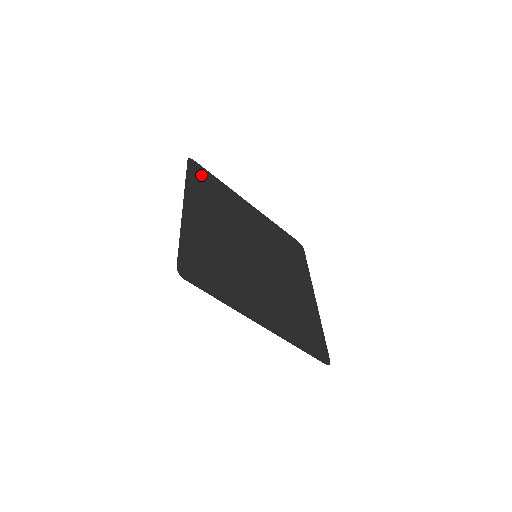
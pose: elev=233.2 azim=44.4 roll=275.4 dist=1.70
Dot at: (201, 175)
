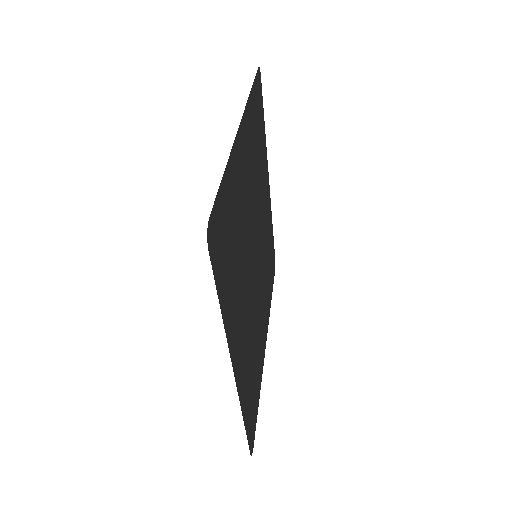
Dot at: (221, 240)
